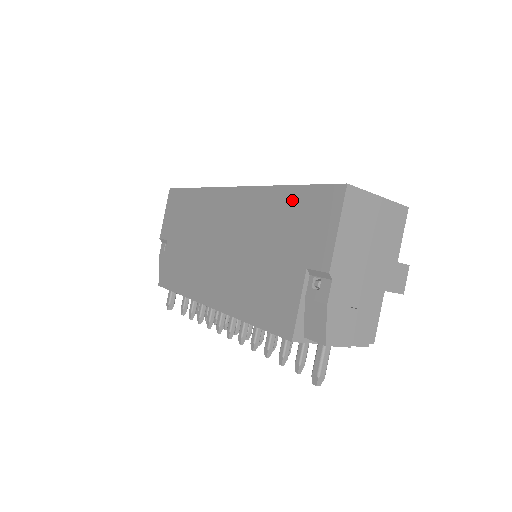
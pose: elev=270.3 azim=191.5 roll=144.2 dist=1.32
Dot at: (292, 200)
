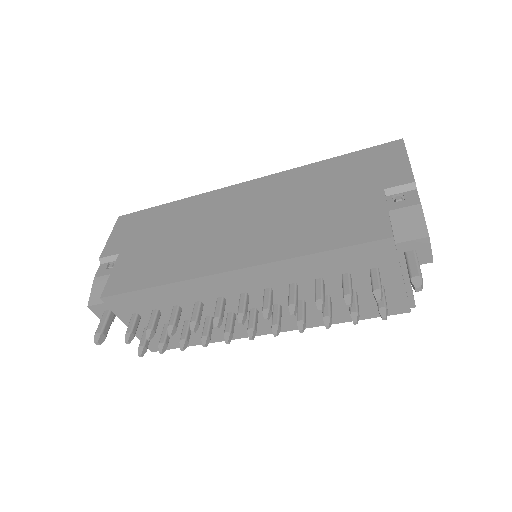
Dot at: (340, 163)
